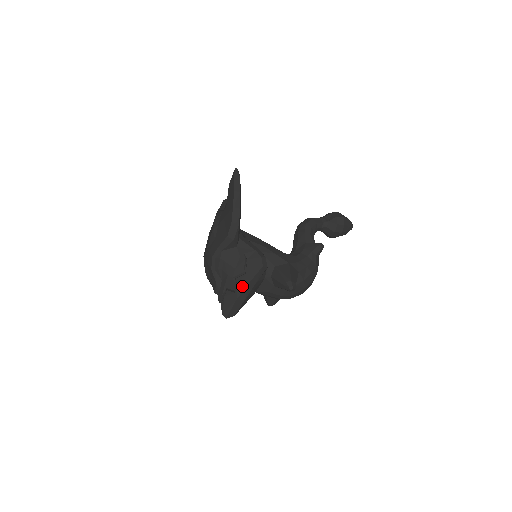
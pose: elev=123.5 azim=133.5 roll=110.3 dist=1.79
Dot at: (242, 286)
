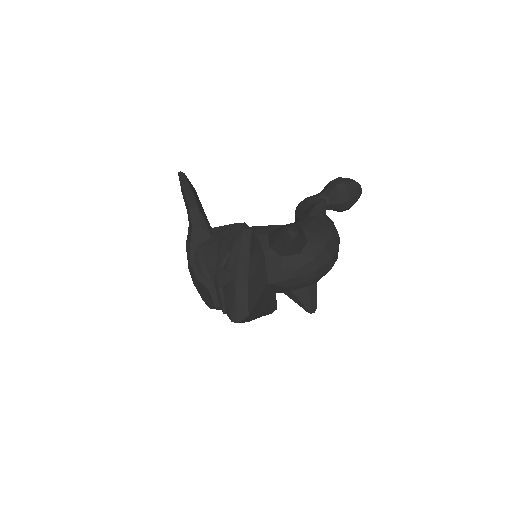
Dot at: (234, 268)
